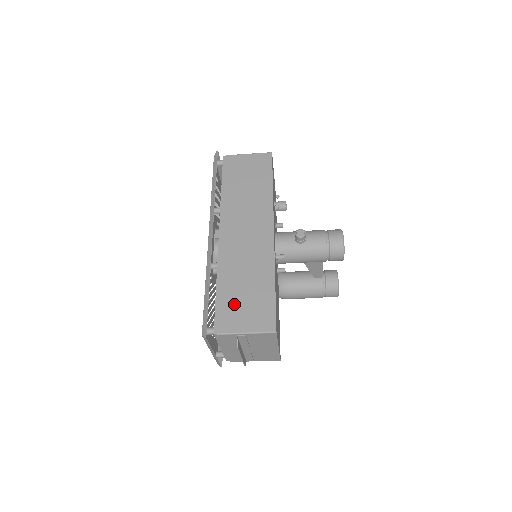
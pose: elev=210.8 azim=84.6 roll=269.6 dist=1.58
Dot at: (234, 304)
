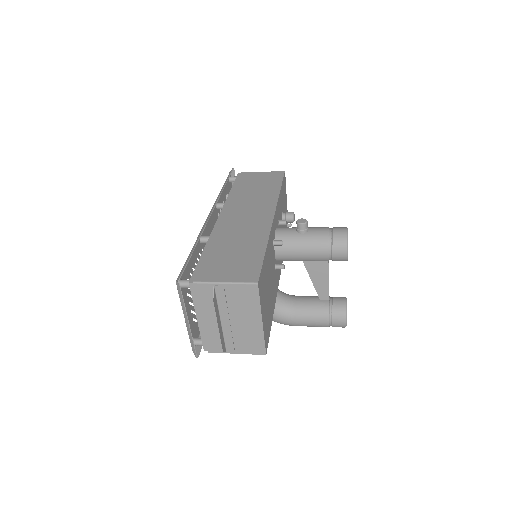
Dot at: (218, 261)
